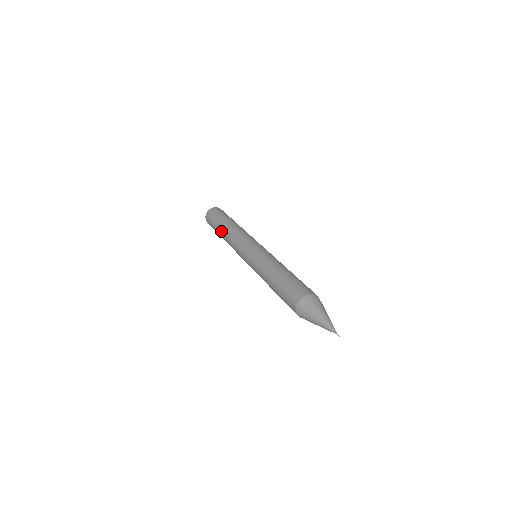
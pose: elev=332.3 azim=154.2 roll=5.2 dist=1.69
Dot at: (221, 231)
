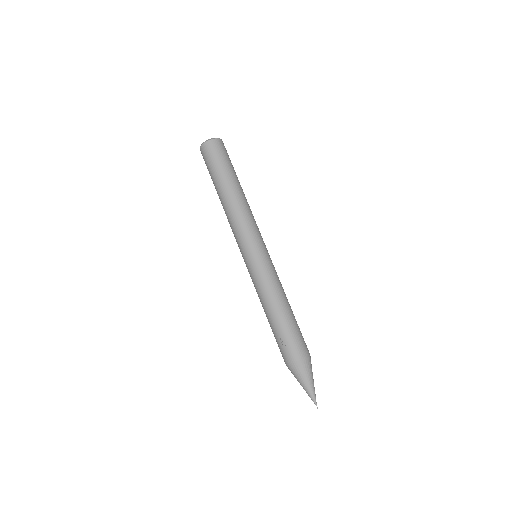
Dot at: occluded
